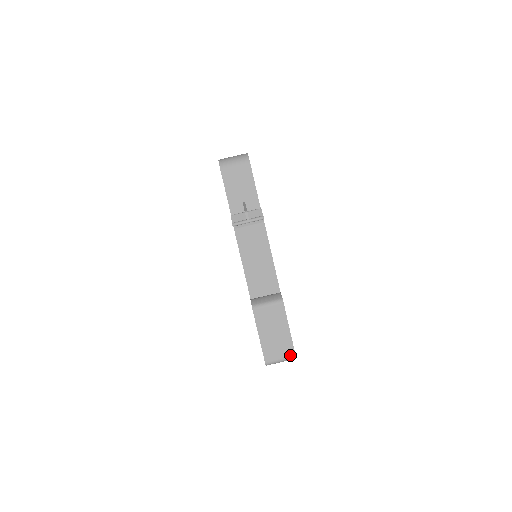
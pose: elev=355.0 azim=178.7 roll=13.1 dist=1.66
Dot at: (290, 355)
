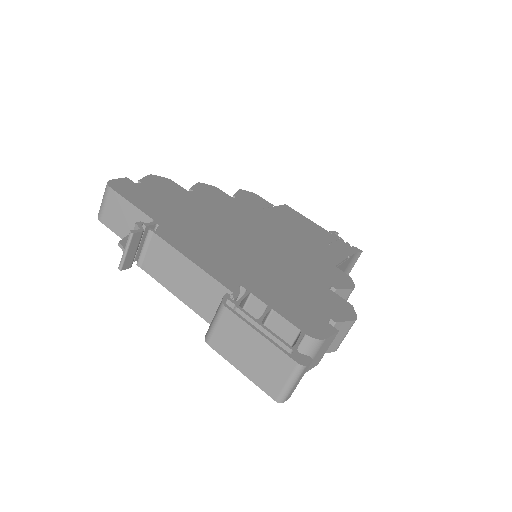
Dot at: (291, 368)
